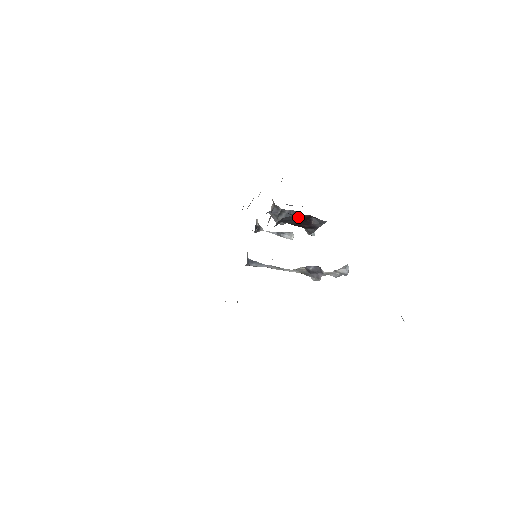
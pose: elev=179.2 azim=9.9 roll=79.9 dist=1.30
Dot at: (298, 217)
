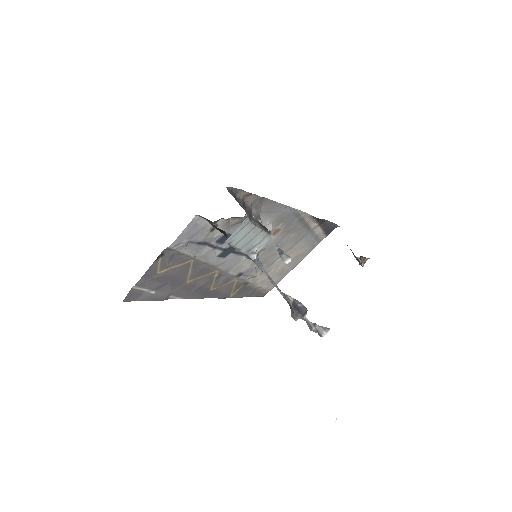
Dot at: (210, 223)
